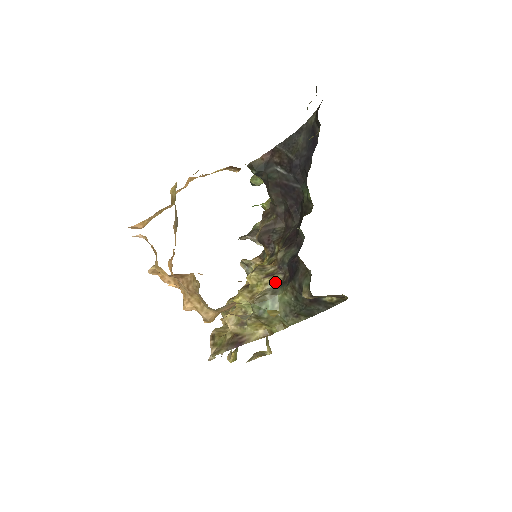
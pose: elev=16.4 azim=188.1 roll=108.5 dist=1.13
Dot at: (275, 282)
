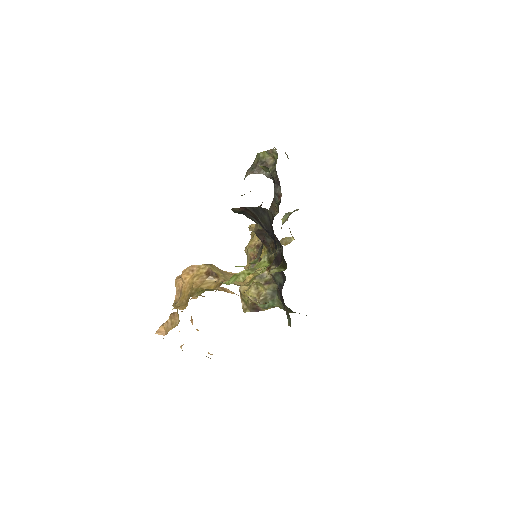
Dot at: (272, 289)
